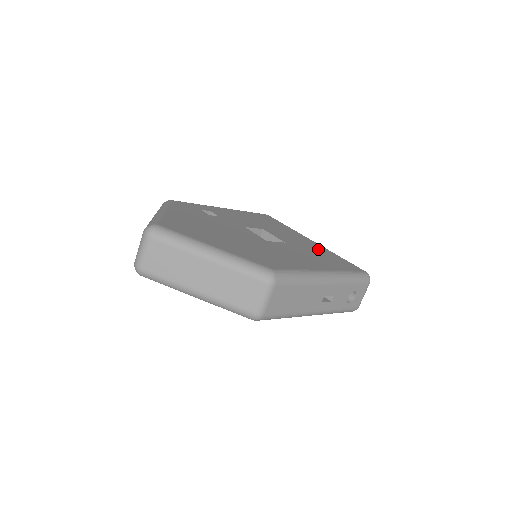
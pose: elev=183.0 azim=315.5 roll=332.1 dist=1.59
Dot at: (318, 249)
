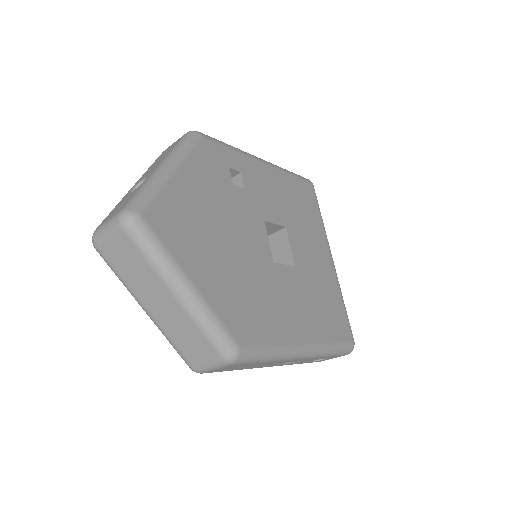
Dot at: (327, 283)
